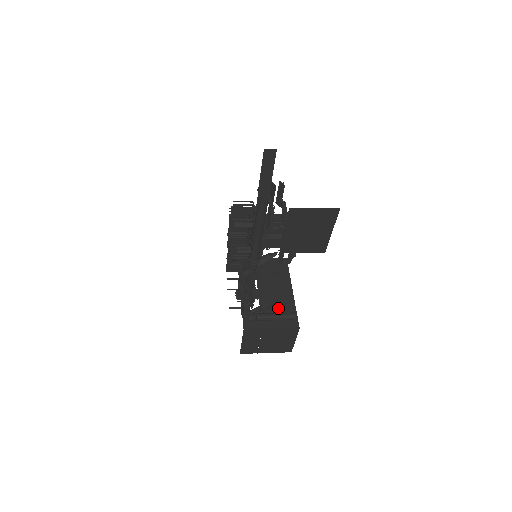
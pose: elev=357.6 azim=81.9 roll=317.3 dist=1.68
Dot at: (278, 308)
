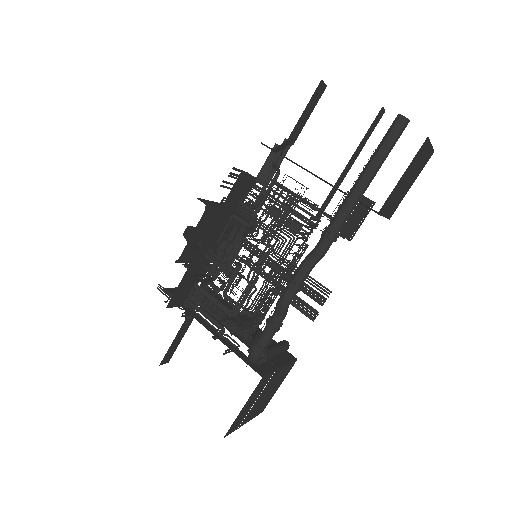
Dot at: occluded
